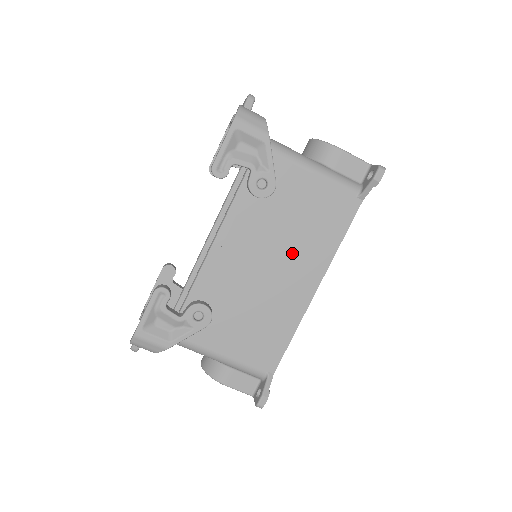
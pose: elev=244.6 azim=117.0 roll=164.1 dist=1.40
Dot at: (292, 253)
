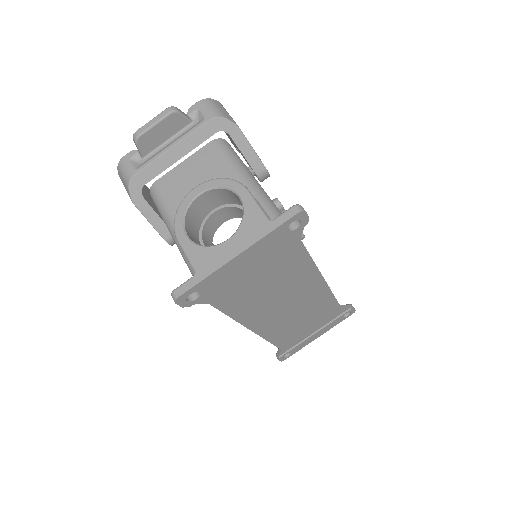
Dot at: occluded
